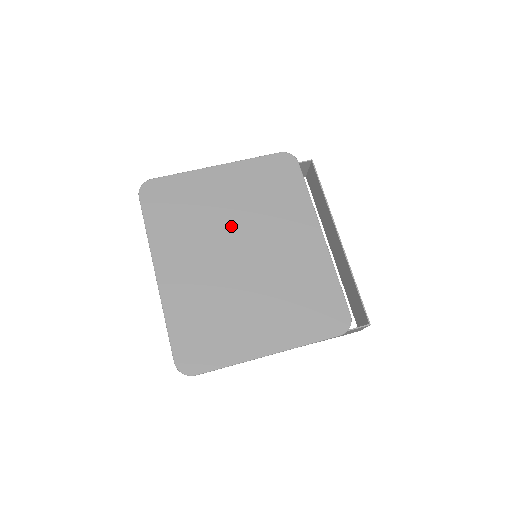
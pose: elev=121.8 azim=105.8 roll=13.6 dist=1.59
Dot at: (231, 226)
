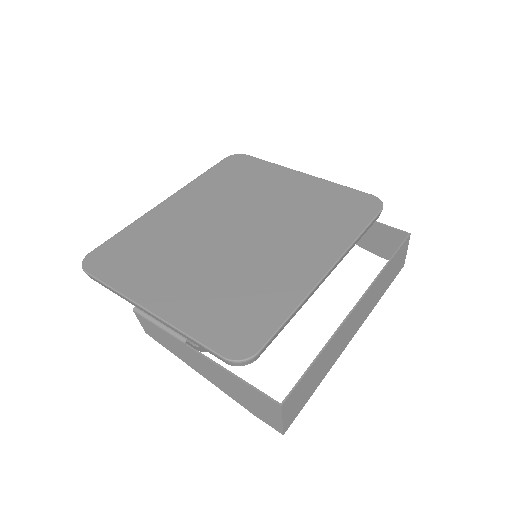
Dot at: (258, 210)
